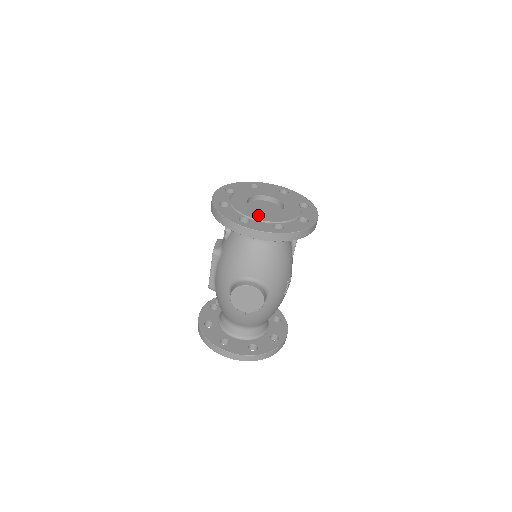
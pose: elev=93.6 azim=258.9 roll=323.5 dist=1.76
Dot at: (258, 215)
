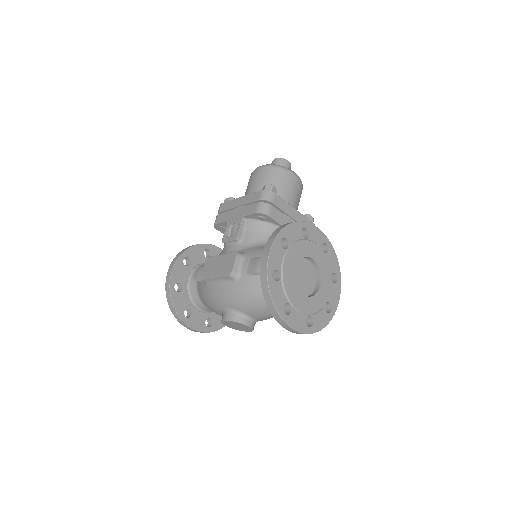
Dot at: (299, 301)
